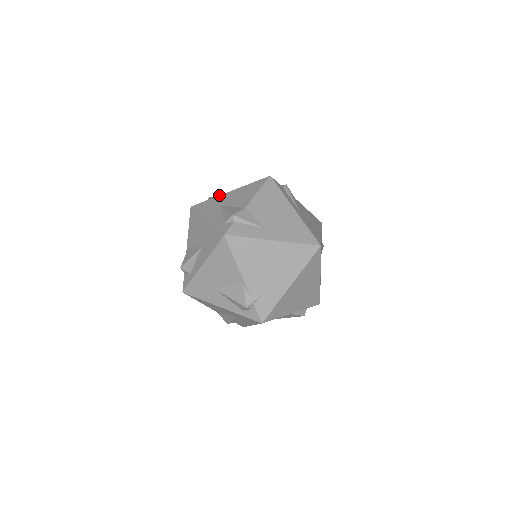
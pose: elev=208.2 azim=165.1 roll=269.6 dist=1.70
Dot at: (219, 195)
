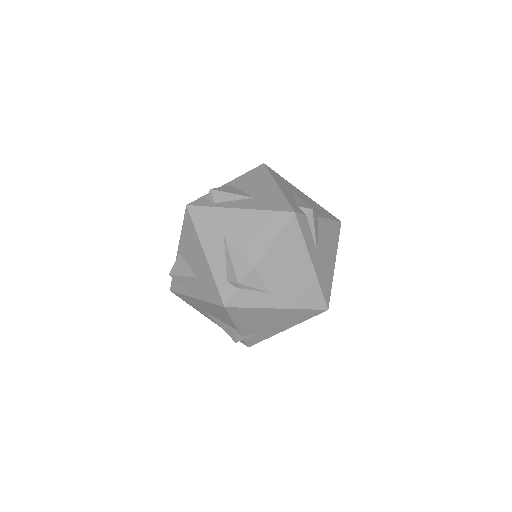
Dot at: (225, 207)
